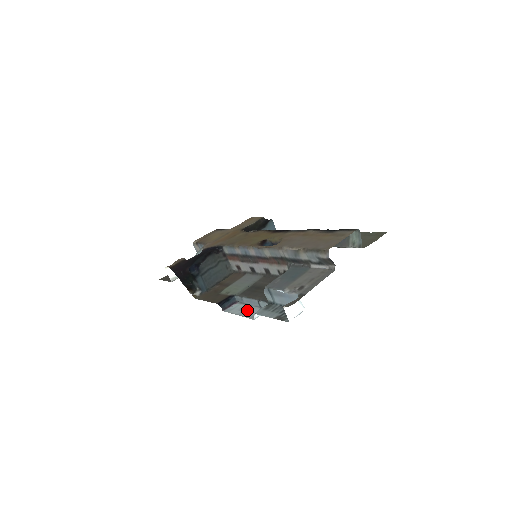
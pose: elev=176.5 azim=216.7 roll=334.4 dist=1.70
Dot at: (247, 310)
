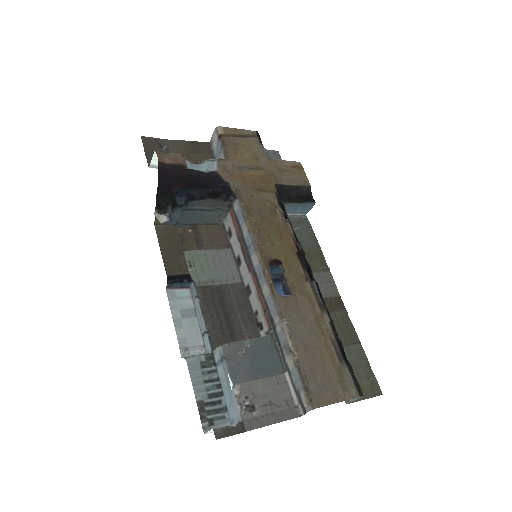
Dot at: (188, 323)
